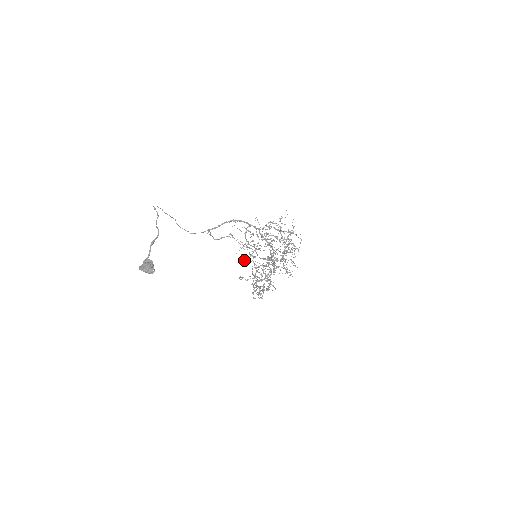
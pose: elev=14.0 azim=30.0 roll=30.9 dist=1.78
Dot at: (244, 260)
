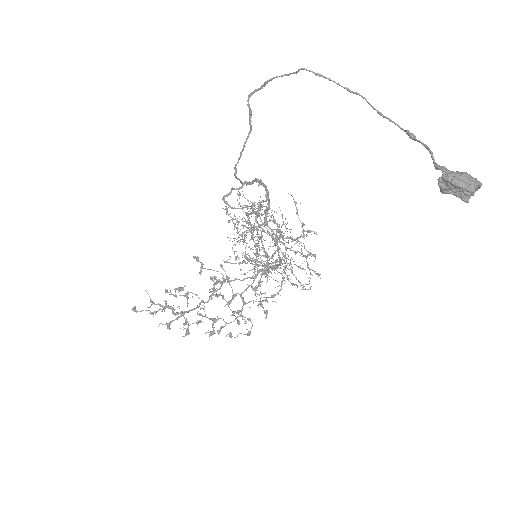
Dot at: (201, 266)
